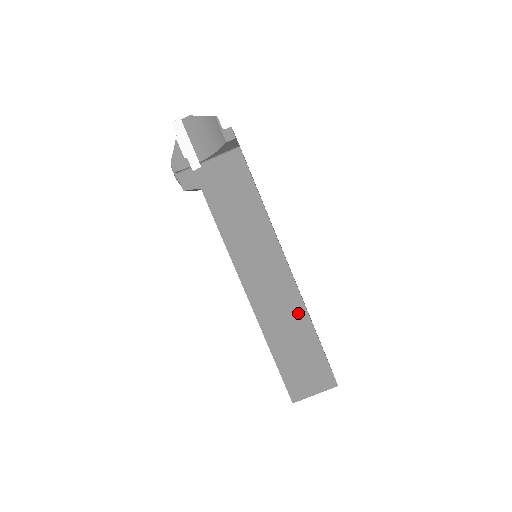
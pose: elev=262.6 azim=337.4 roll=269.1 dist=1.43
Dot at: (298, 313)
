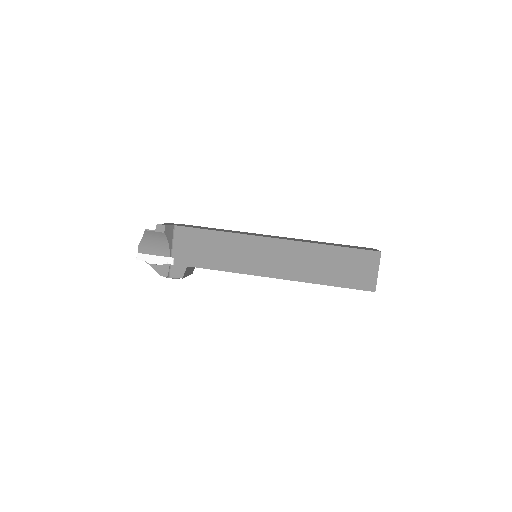
Dot at: (309, 250)
